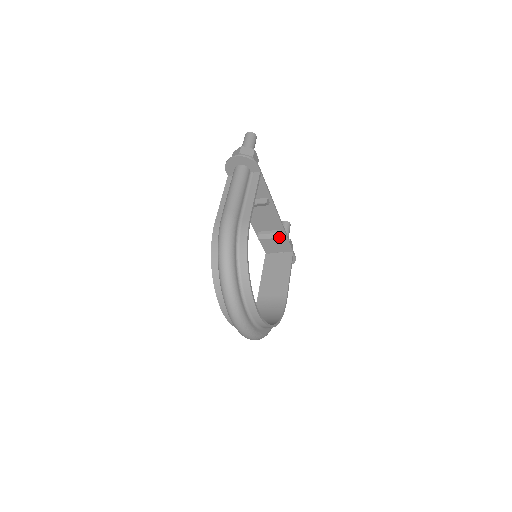
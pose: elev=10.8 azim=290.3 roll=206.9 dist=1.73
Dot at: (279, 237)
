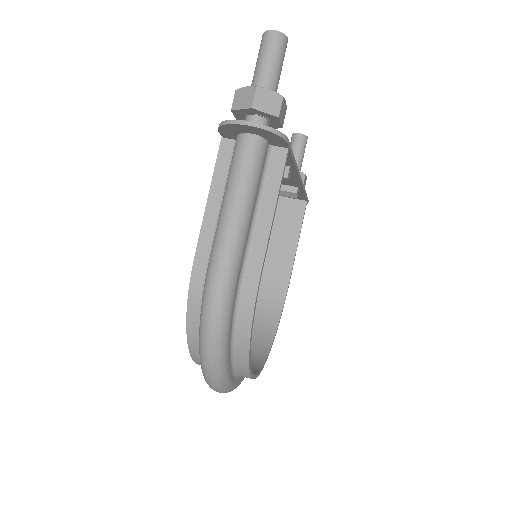
Dot at: (293, 197)
